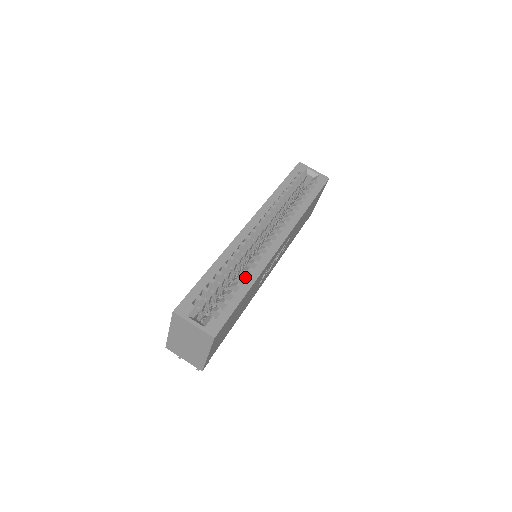
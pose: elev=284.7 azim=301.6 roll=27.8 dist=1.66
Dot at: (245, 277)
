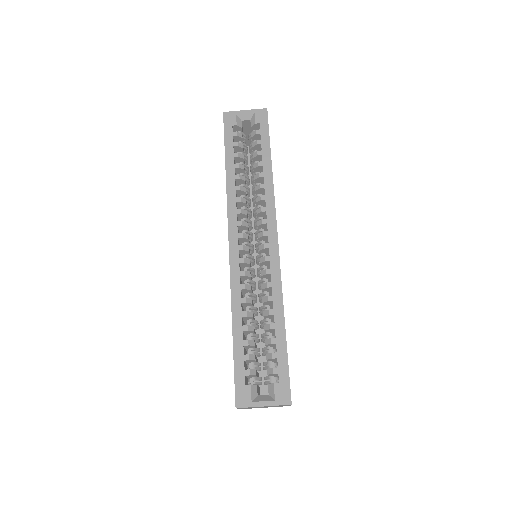
Dot at: (271, 312)
